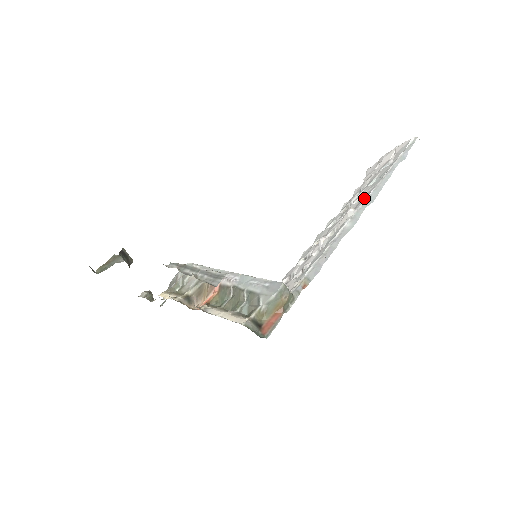
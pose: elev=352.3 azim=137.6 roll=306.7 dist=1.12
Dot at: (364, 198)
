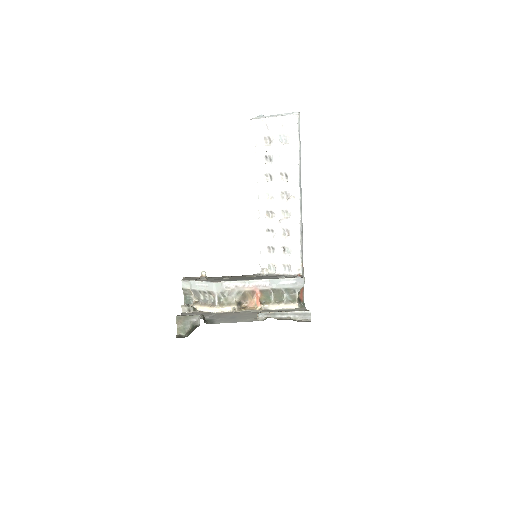
Dot at: (297, 187)
